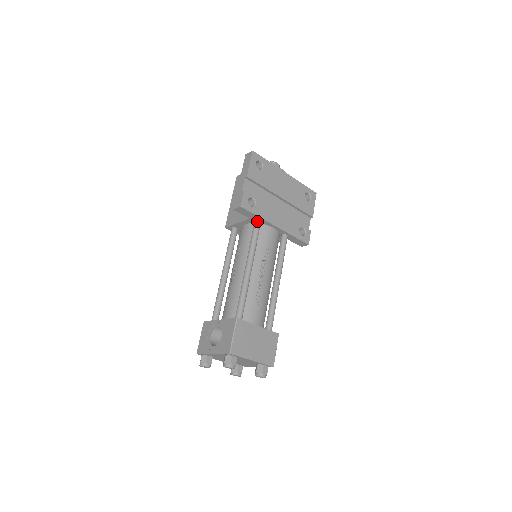
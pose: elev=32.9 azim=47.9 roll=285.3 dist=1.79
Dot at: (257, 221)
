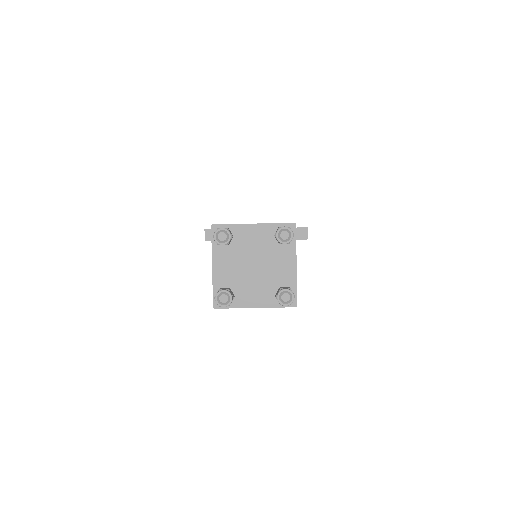
Dot at: occluded
